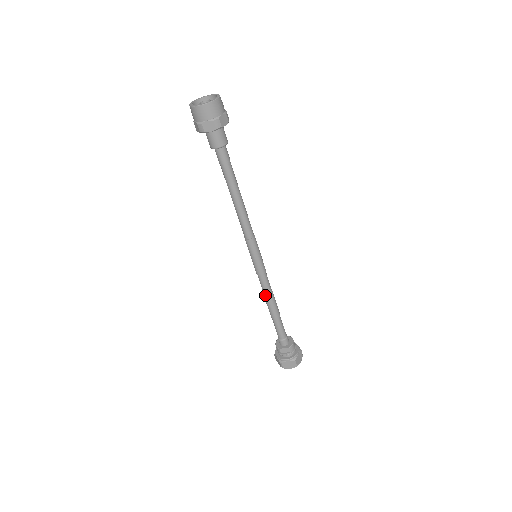
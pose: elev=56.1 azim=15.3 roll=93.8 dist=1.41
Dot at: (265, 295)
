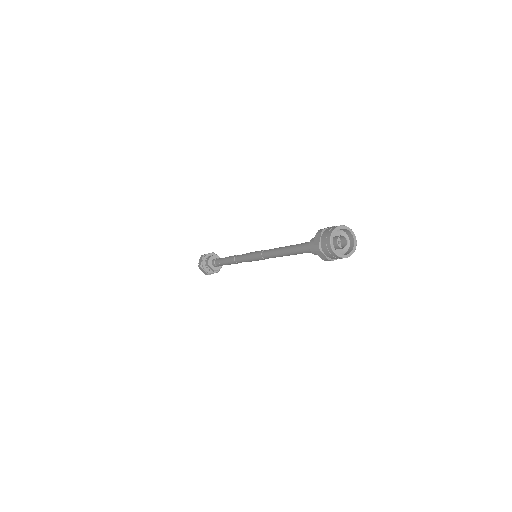
Dot at: (235, 259)
